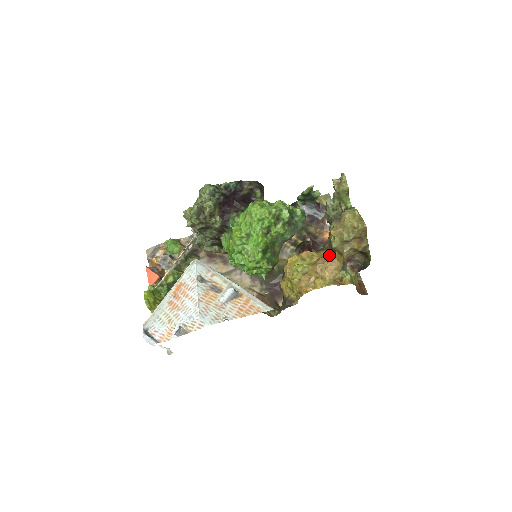
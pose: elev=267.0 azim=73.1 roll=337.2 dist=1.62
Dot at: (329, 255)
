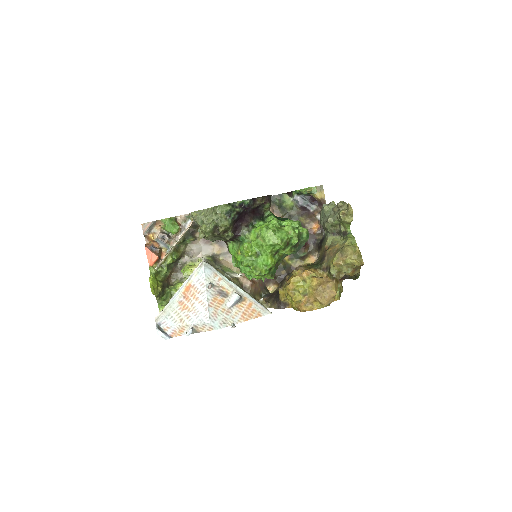
Dot at: (329, 284)
